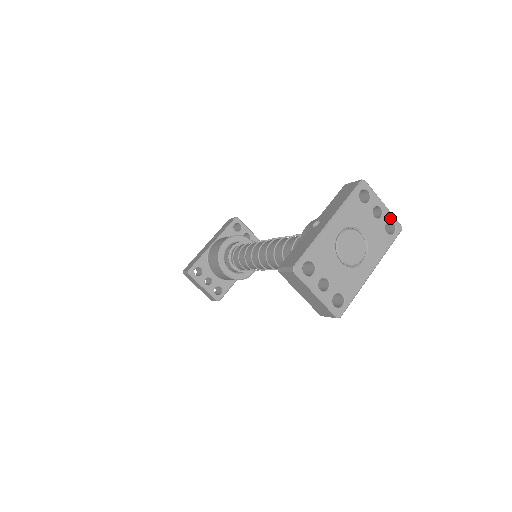
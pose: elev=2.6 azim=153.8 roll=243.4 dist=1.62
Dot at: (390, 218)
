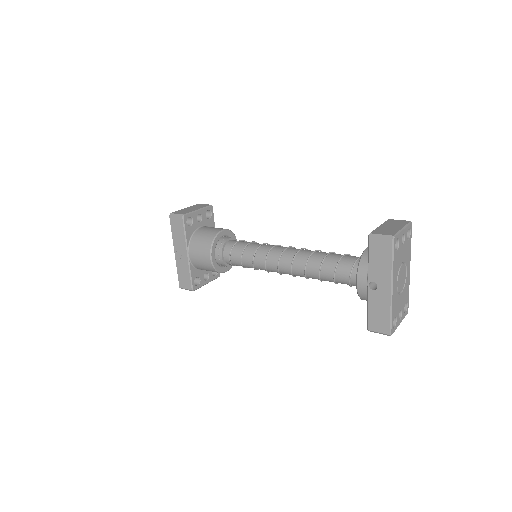
Dot at: (407, 230)
